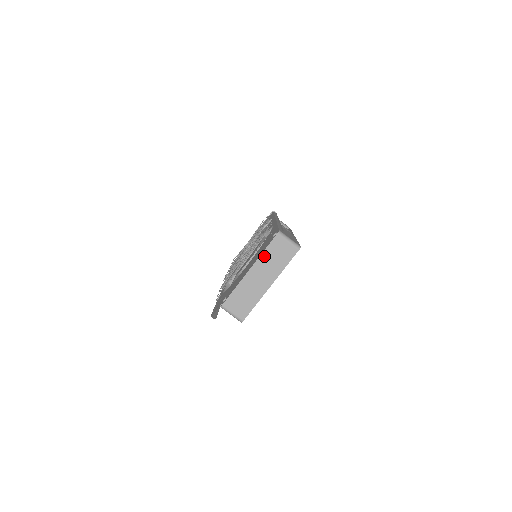
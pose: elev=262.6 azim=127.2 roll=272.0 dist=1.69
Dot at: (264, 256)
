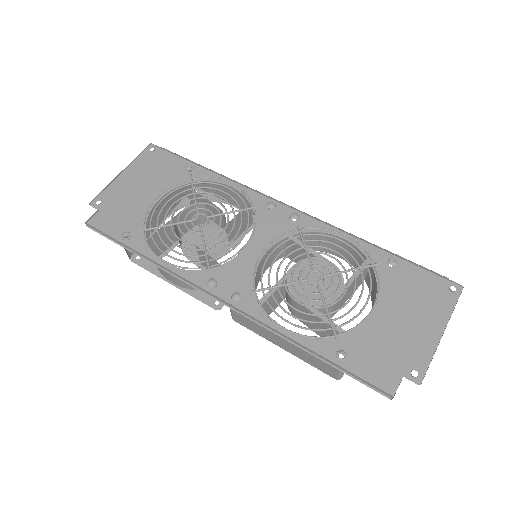
Dot at: occluded
